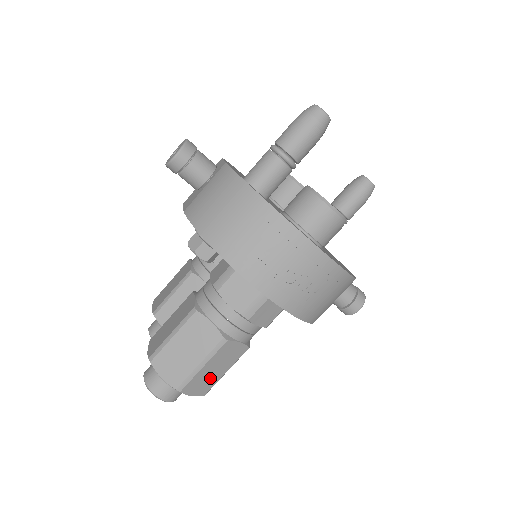
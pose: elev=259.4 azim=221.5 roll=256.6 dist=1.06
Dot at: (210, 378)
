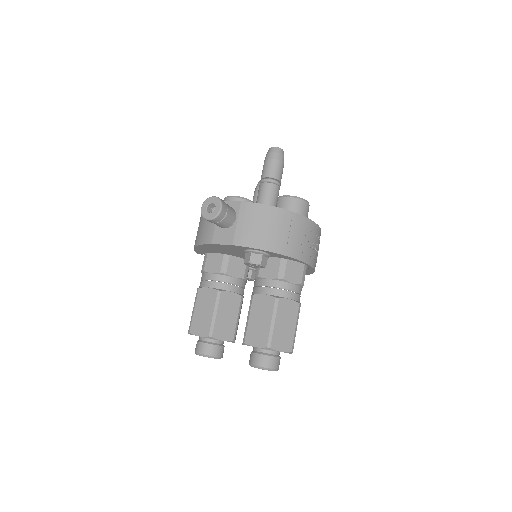
Dot at: occluded
